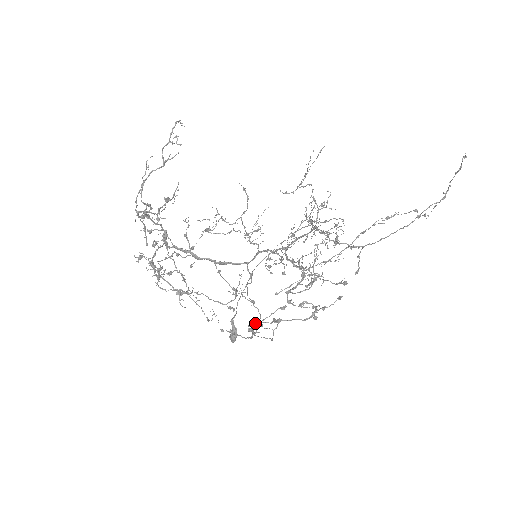
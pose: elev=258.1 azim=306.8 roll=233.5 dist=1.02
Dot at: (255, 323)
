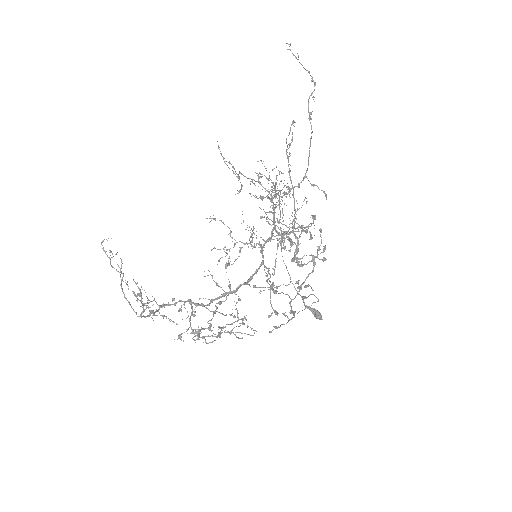
Dot at: (290, 304)
